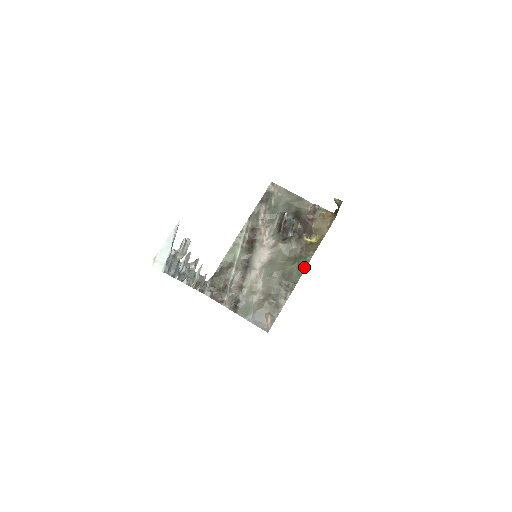
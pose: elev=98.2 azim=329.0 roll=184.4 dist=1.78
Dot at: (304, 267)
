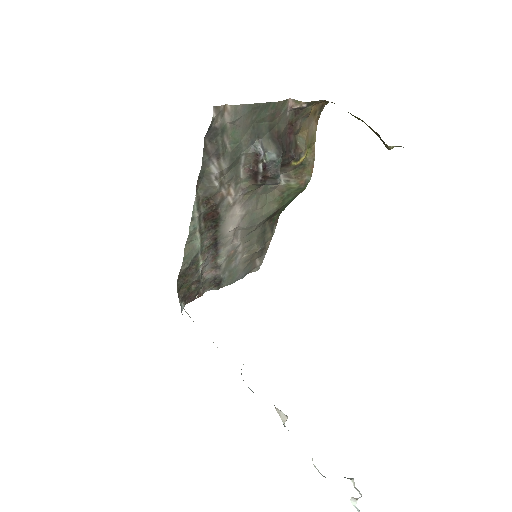
Dot at: occluded
